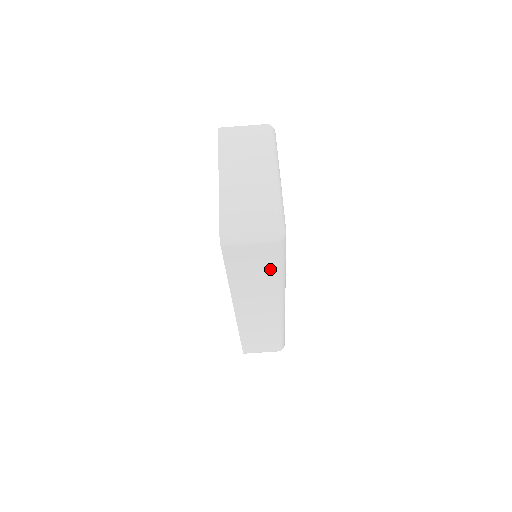
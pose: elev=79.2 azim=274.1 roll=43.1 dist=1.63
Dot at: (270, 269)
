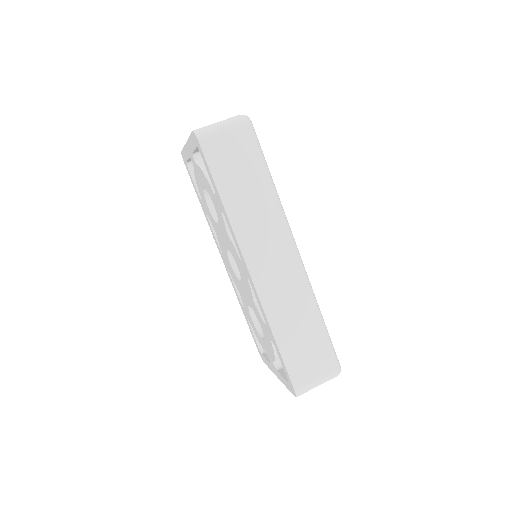
Dot at: (255, 171)
